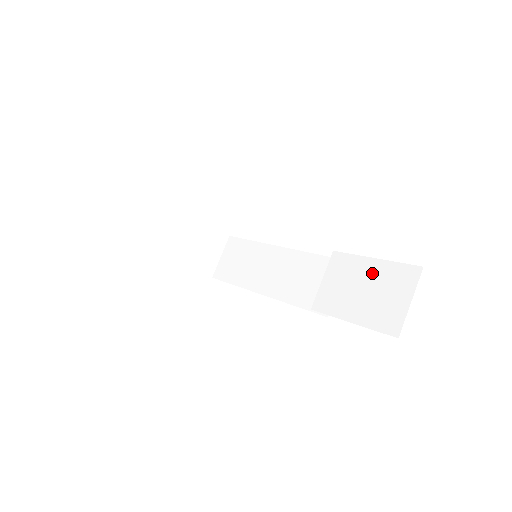
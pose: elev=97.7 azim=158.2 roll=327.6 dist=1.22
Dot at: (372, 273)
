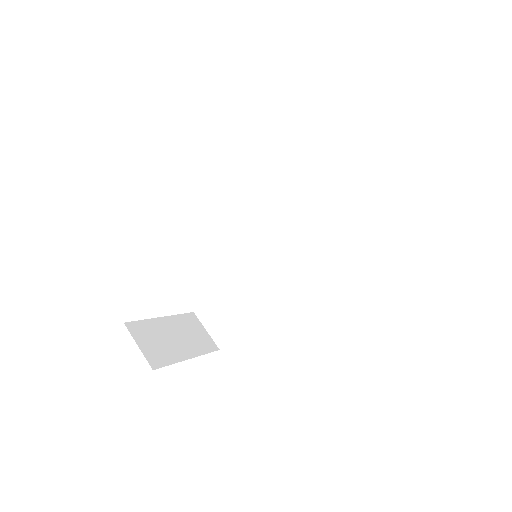
Dot at: (333, 173)
